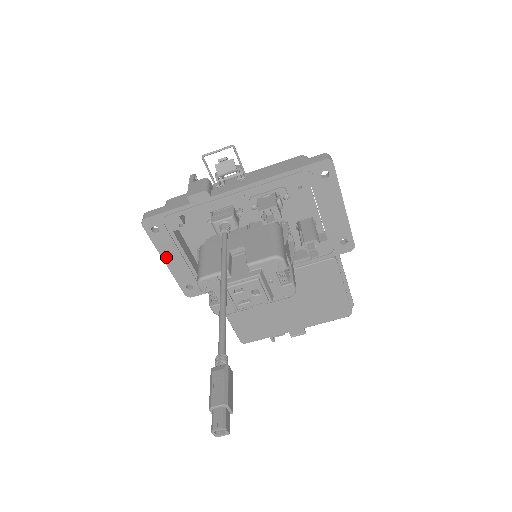
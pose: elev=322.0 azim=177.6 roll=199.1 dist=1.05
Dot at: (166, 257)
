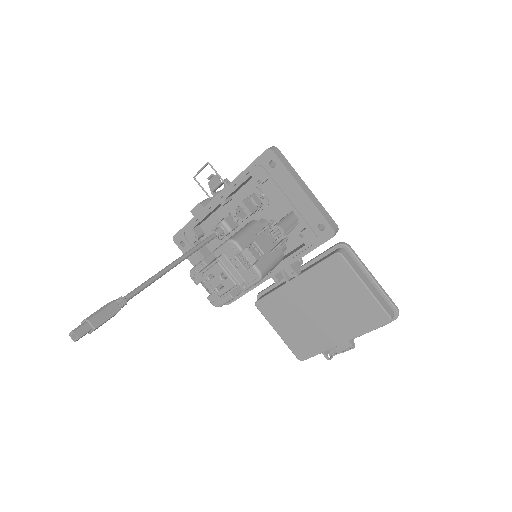
Dot at: occluded
